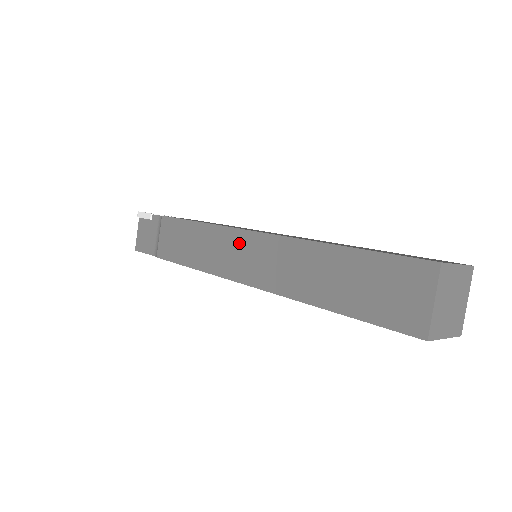
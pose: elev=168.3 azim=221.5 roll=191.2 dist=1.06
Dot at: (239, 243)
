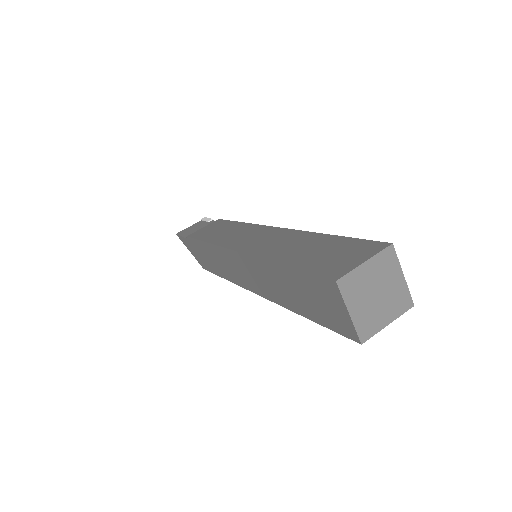
Dot at: (256, 231)
